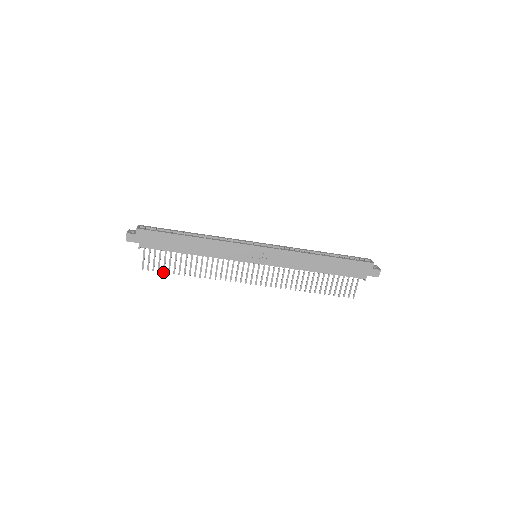
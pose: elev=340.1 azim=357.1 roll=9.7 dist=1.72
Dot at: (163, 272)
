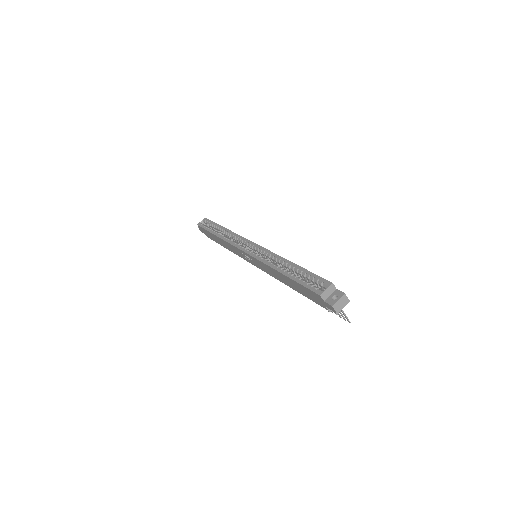
Dot at: occluded
